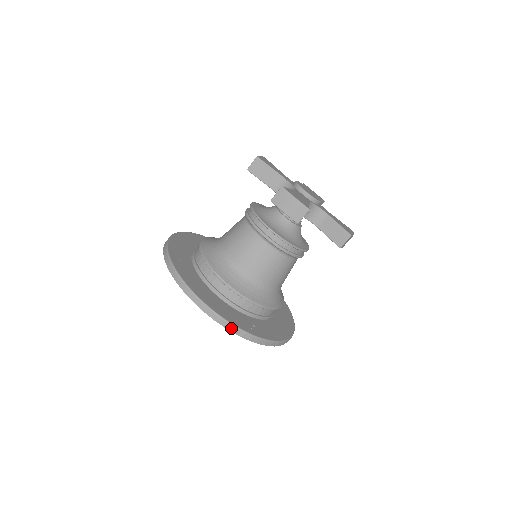
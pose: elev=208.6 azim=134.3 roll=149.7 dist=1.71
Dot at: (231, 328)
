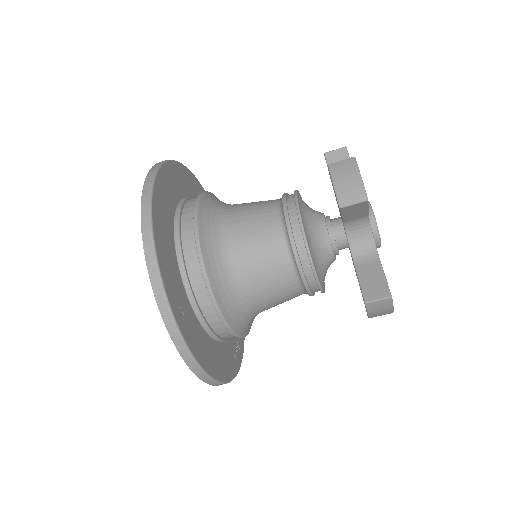
Dot at: occluded
